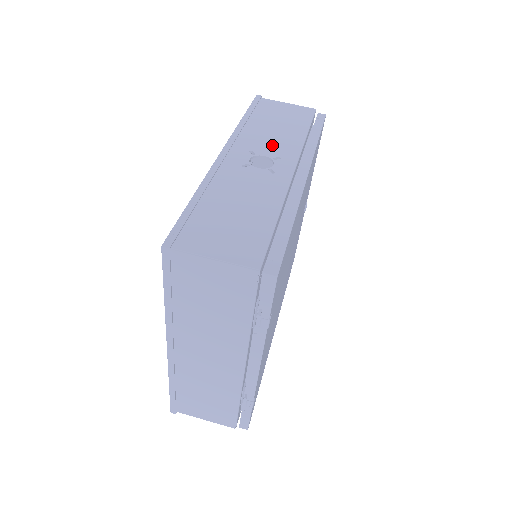
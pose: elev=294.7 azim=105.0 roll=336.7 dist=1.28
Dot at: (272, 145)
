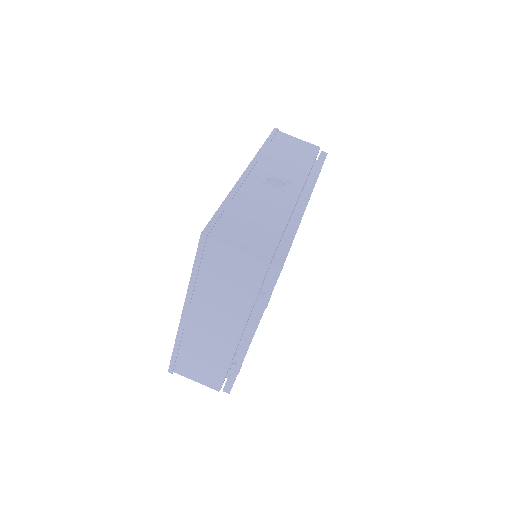
Dot at: (285, 171)
